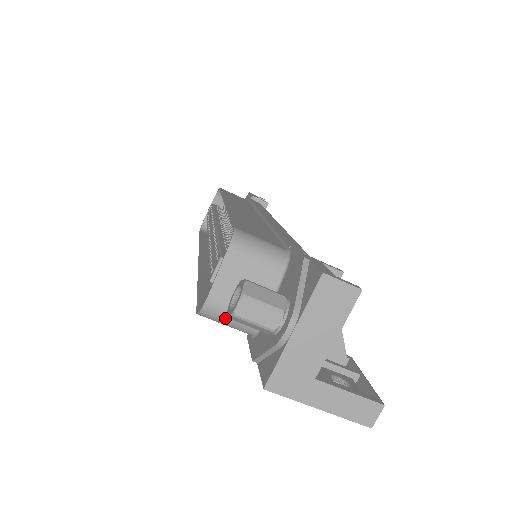
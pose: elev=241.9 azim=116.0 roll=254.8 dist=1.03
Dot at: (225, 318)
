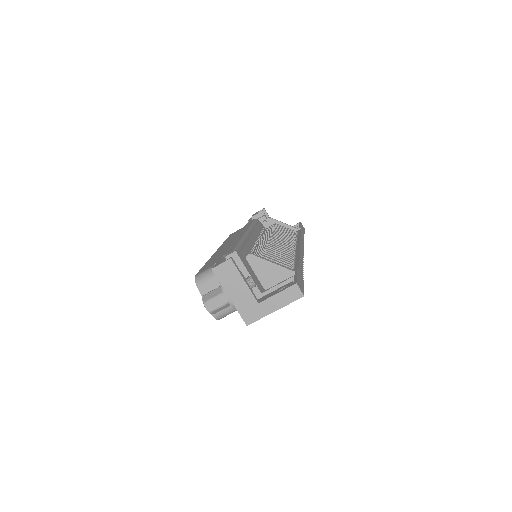
Dot at: (225, 312)
